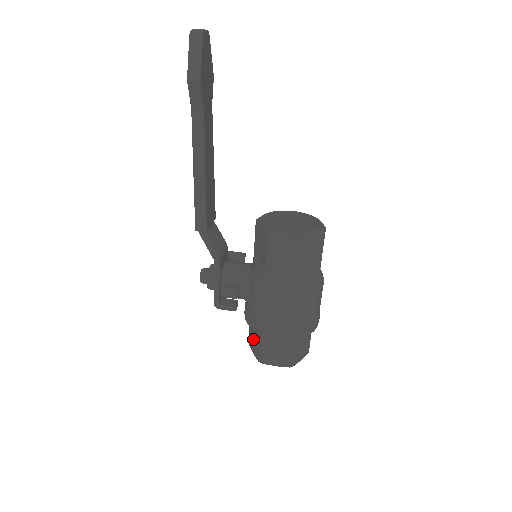
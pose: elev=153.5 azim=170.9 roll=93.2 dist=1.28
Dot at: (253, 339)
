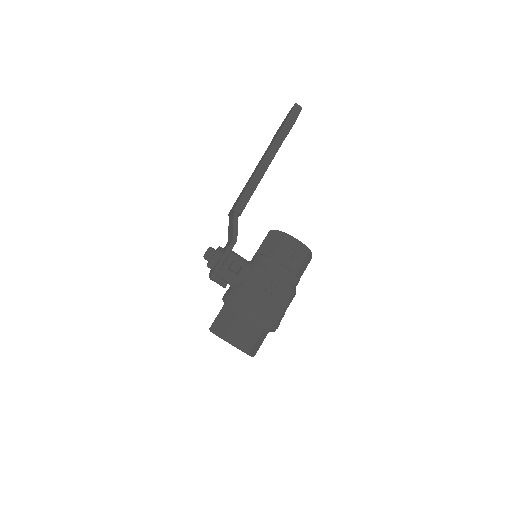
Dot at: (222, 321)
